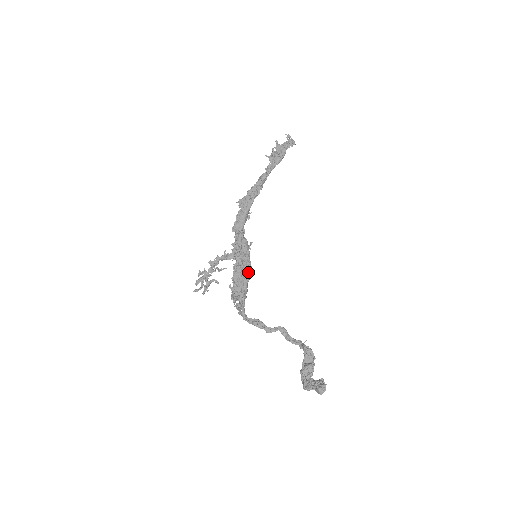
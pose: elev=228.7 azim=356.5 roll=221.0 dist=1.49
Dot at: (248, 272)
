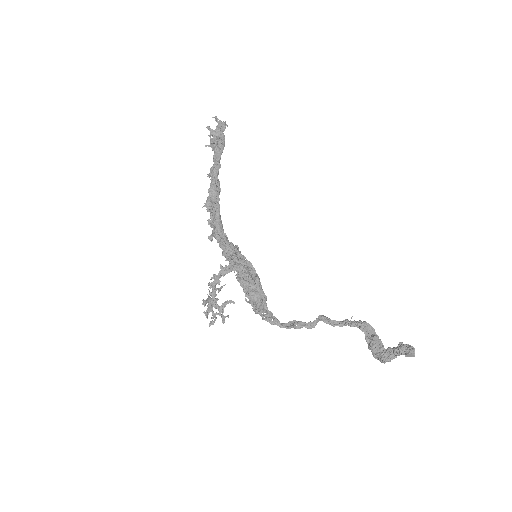
Dot at: (256, 277)
